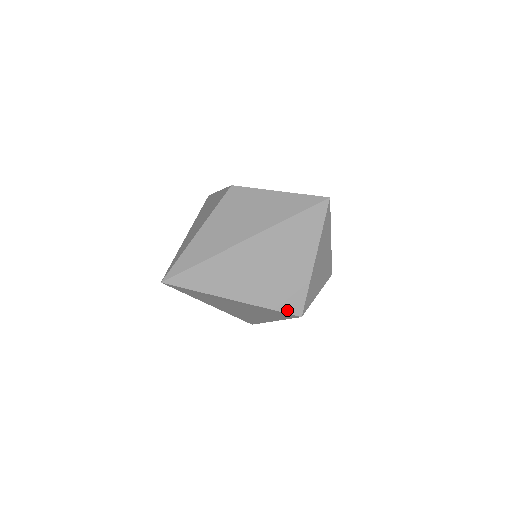
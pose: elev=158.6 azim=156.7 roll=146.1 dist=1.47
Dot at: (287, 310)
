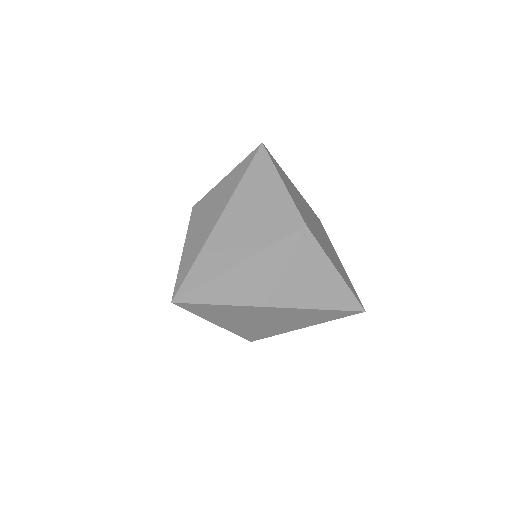
Dot at: (247, 337)
